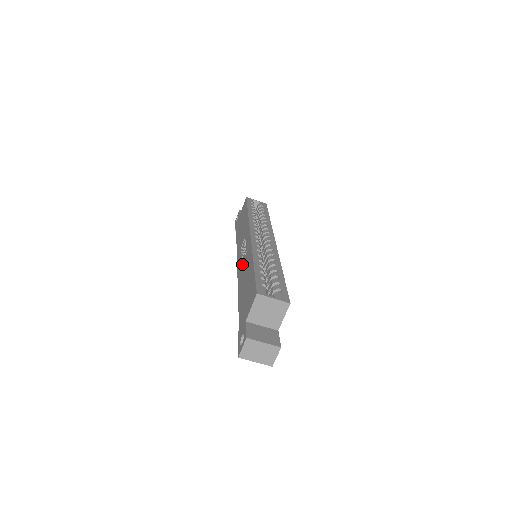
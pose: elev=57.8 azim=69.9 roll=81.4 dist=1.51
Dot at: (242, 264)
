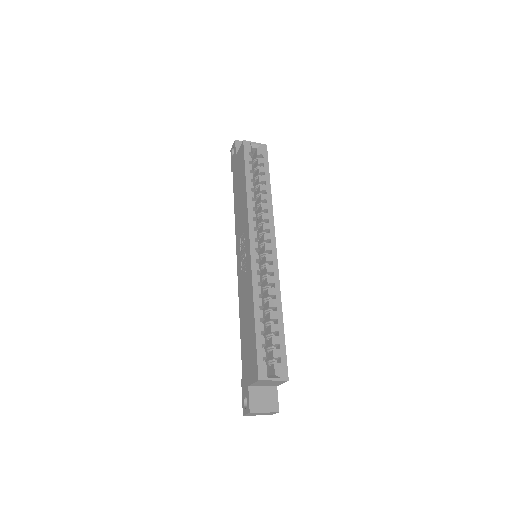
Dot at: (242, 278)
